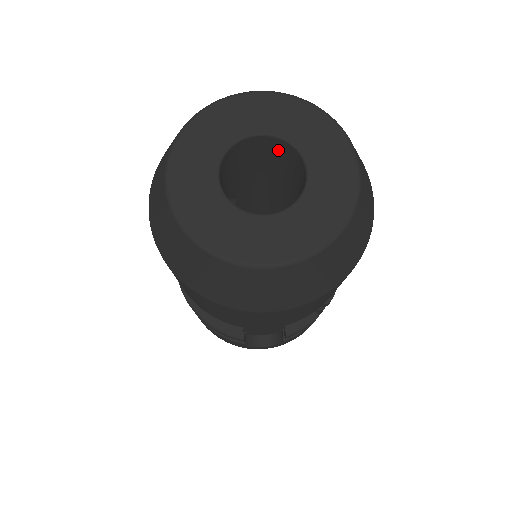
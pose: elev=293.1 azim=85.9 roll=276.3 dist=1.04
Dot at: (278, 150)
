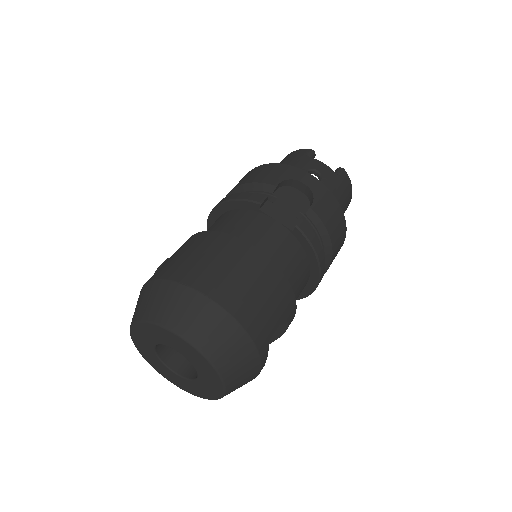
Dot at: occluded
